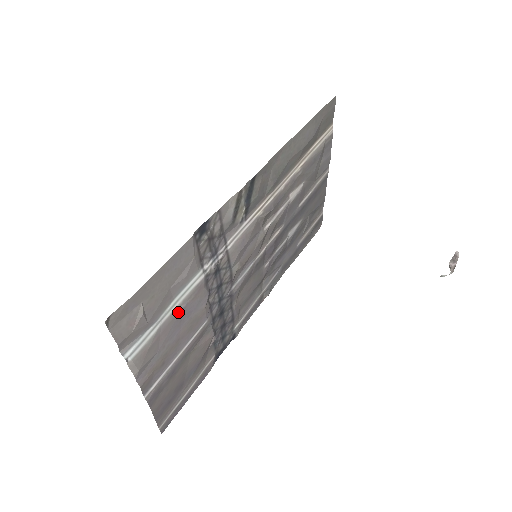
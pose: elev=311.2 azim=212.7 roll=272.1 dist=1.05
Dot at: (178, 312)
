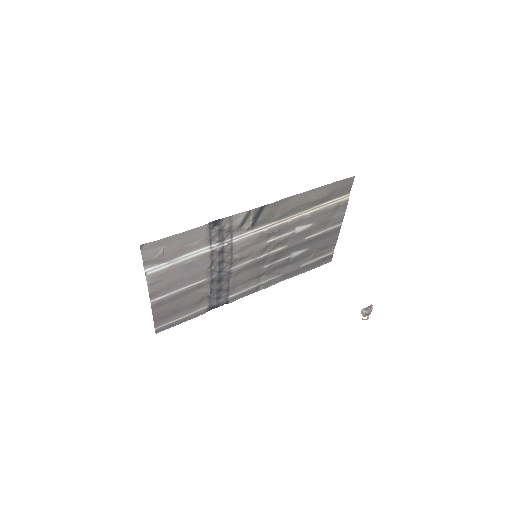
Dot at: (186, 263)
